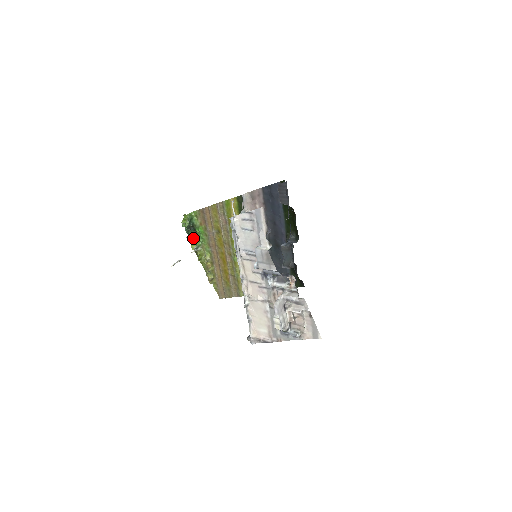
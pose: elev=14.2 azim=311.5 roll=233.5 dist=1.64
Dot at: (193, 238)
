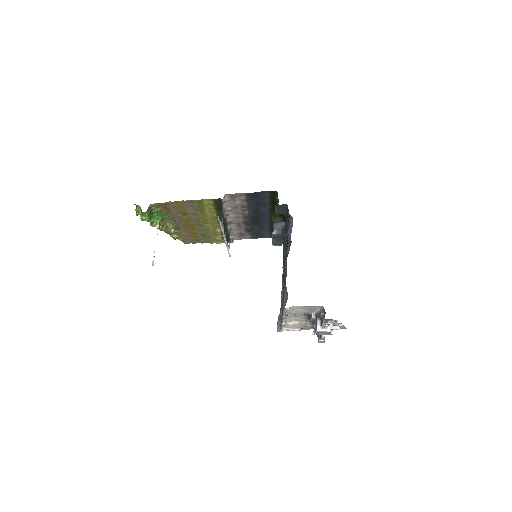
Dot at: (151, 218)
